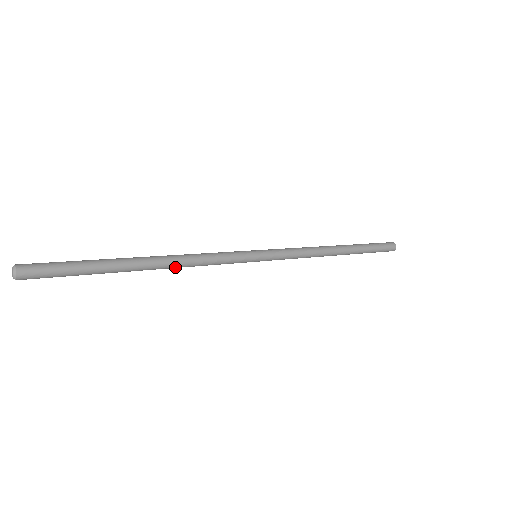
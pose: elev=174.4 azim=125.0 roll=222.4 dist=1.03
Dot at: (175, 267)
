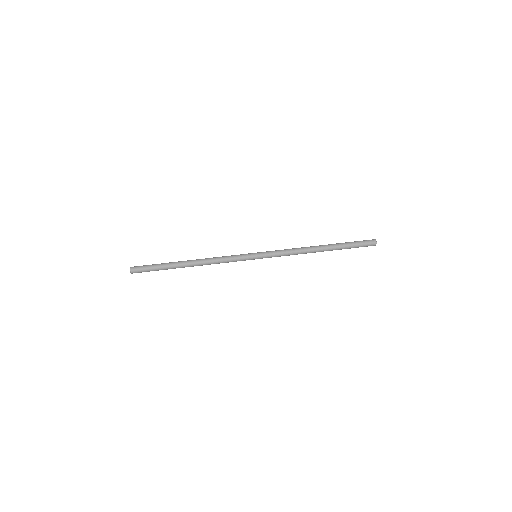
Dot at: occluded
